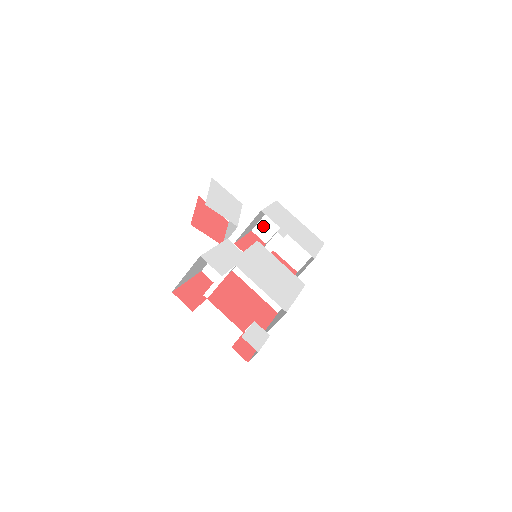
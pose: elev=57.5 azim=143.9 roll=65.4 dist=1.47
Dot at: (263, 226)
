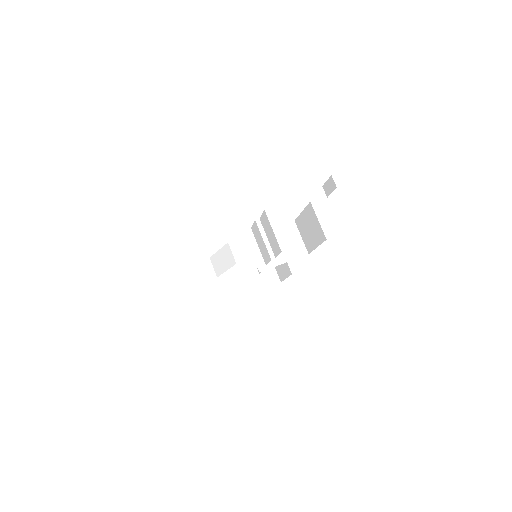
Dot at: (231, 289)
